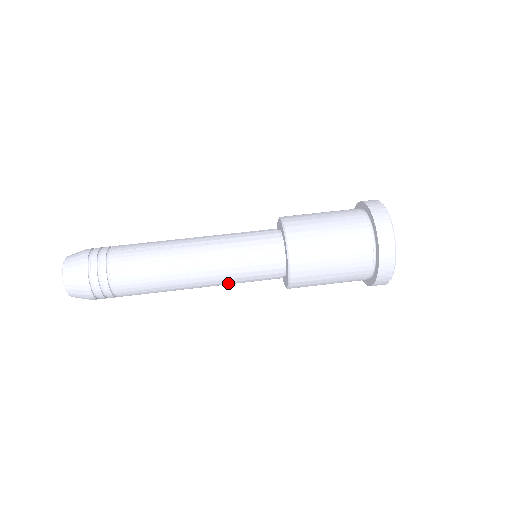
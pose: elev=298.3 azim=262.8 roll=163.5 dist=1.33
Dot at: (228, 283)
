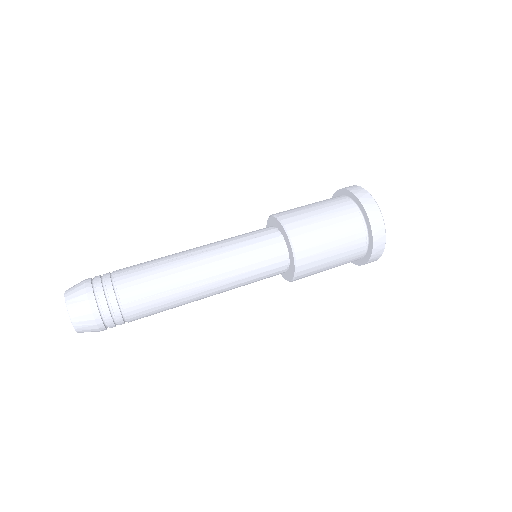
Dot at: (236, 286)
